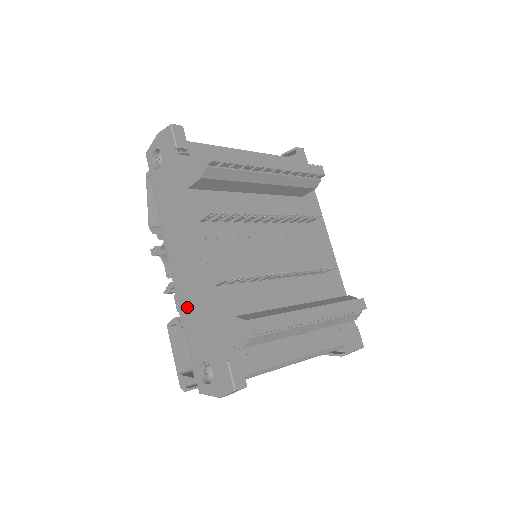
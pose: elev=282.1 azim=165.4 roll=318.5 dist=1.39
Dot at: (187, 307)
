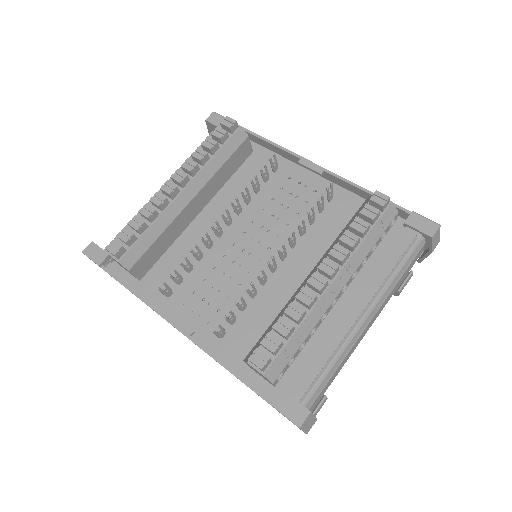
Dot at: occluded
